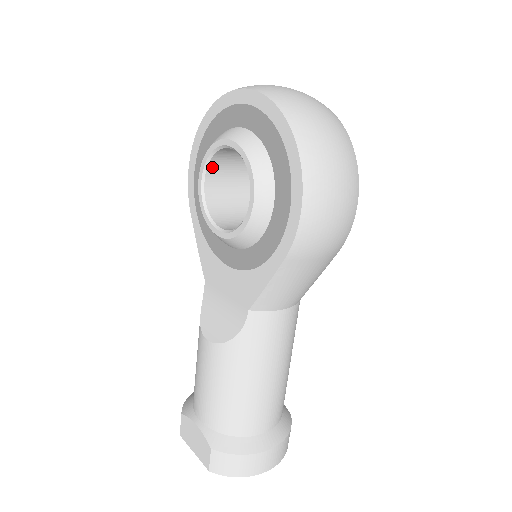
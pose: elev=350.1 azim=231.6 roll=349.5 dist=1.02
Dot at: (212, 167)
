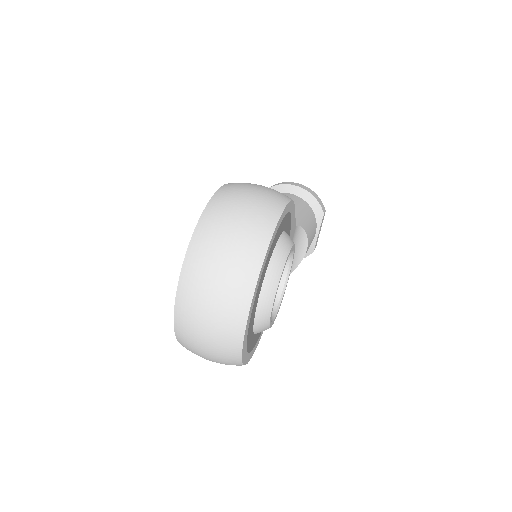
Dot at: occluded
